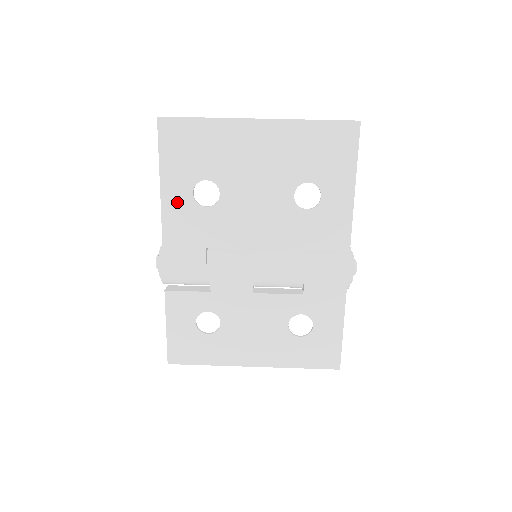
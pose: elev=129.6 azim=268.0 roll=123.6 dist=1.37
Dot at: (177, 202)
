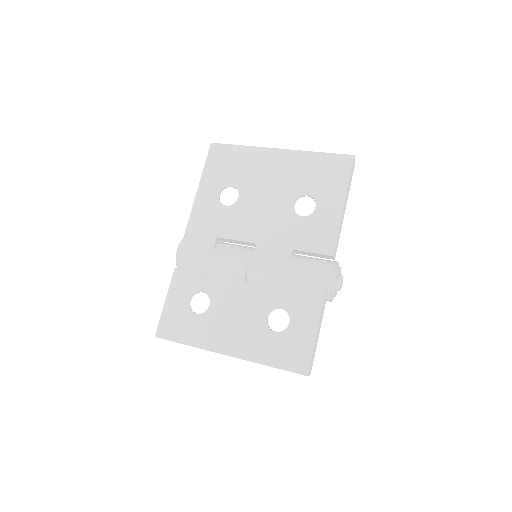
Dot at: (206, 200)
